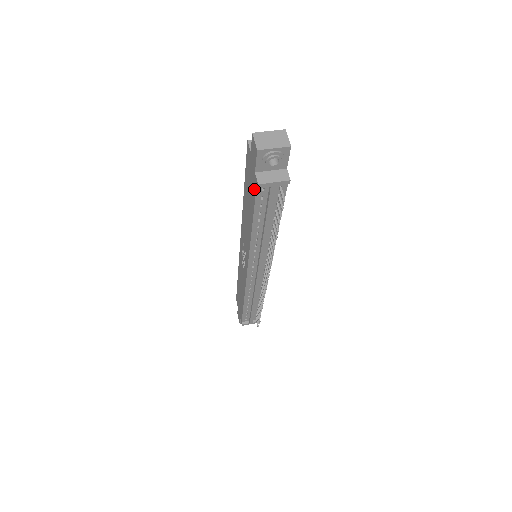
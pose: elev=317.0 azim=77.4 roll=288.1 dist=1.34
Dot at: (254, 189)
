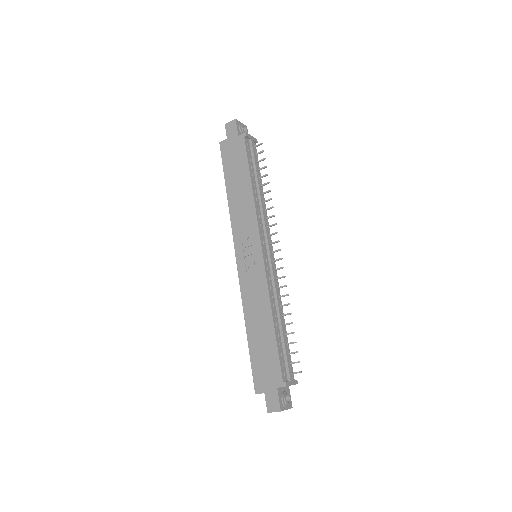
Dot at: (242, 146)
